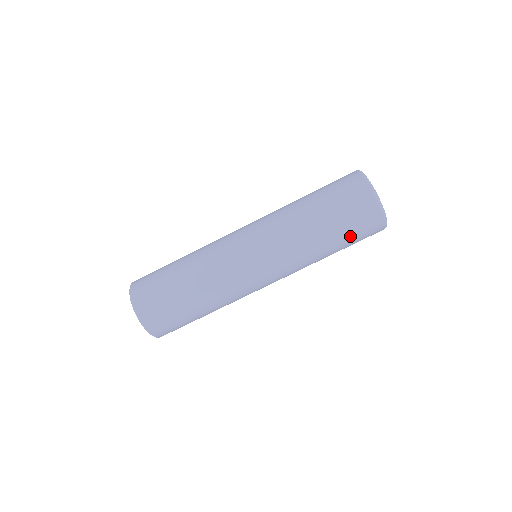
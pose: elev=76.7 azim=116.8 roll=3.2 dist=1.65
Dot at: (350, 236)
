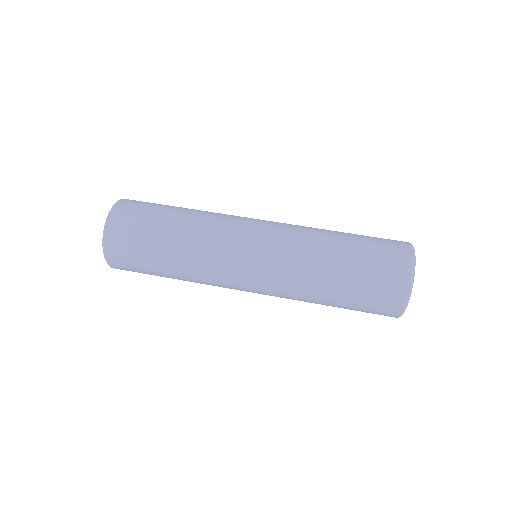
Dot at: (359, 299)
